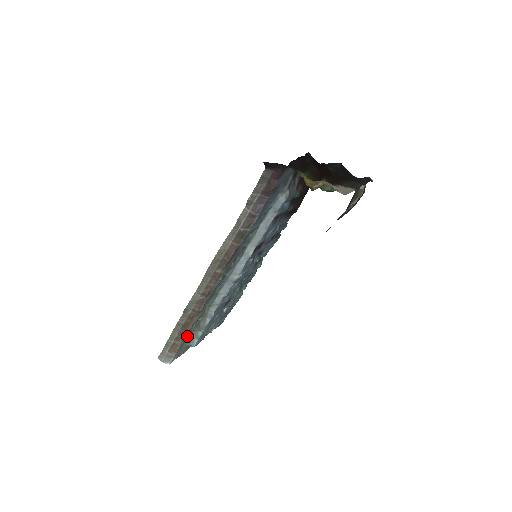
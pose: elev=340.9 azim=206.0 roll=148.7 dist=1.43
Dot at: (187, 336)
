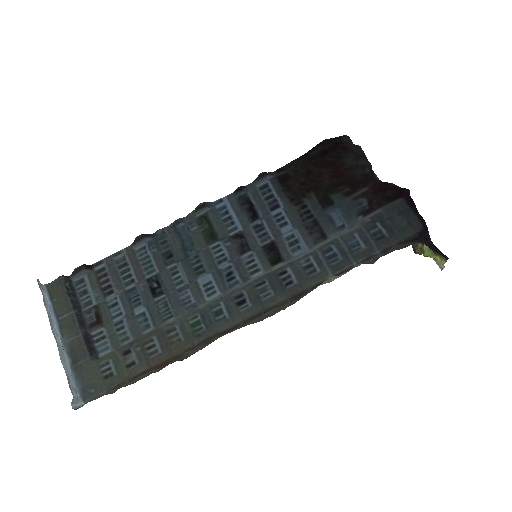
Dot at: (121, 361)
